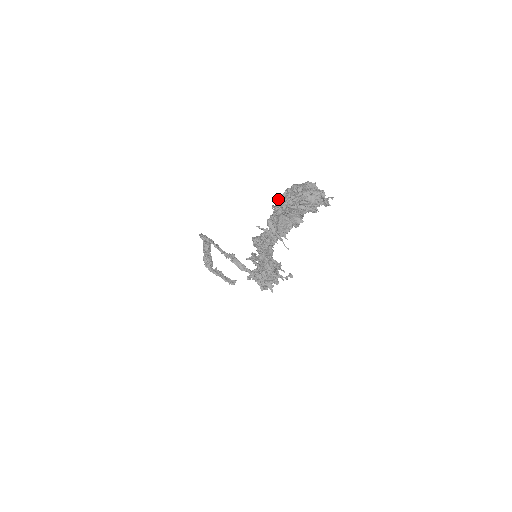
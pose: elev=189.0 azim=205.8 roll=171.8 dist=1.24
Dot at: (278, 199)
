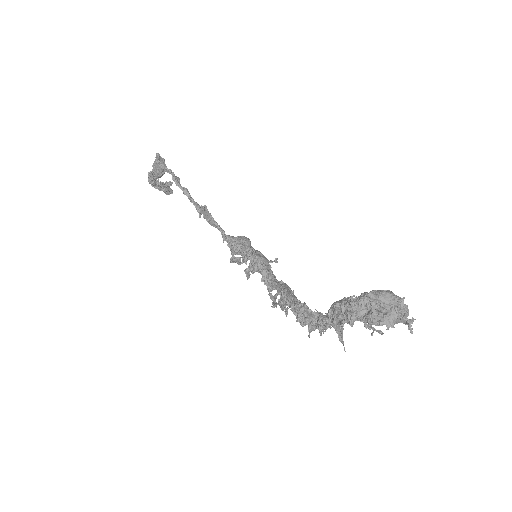
Dot at: (357, 304)
